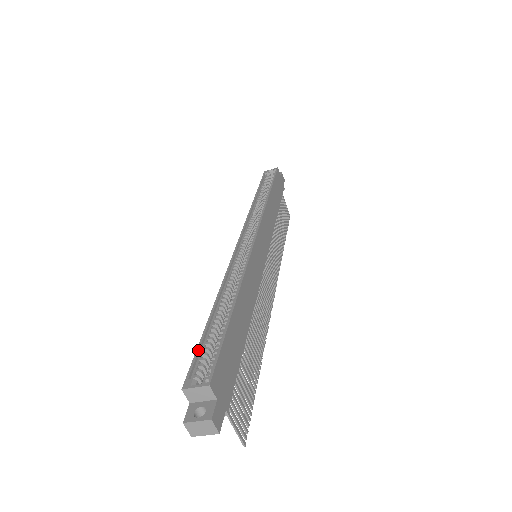
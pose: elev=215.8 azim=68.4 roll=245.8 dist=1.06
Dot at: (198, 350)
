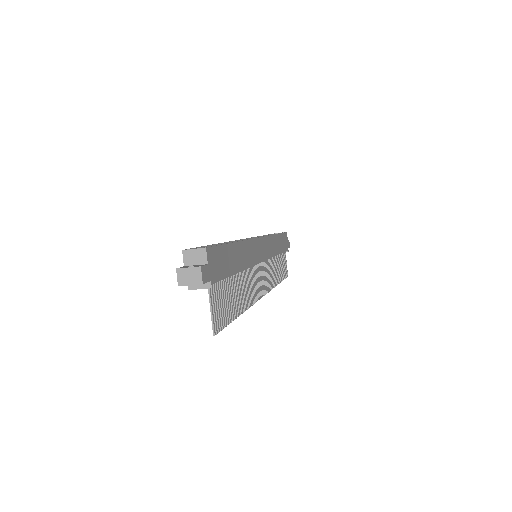
Dot at: occluded
